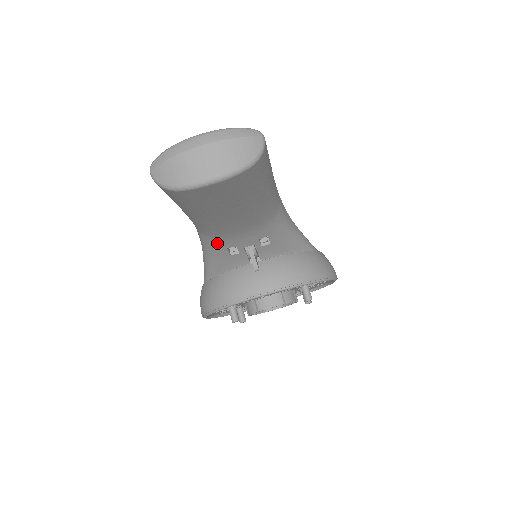
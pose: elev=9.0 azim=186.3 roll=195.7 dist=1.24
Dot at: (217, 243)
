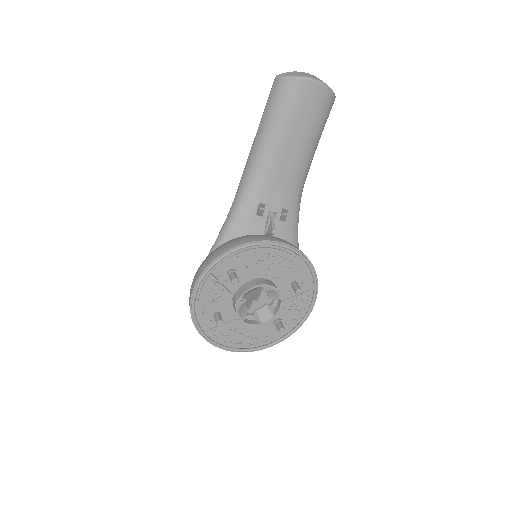
Dot at: (256, 192)
